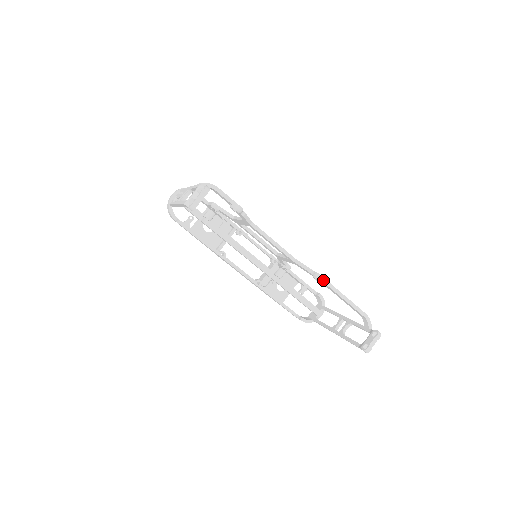
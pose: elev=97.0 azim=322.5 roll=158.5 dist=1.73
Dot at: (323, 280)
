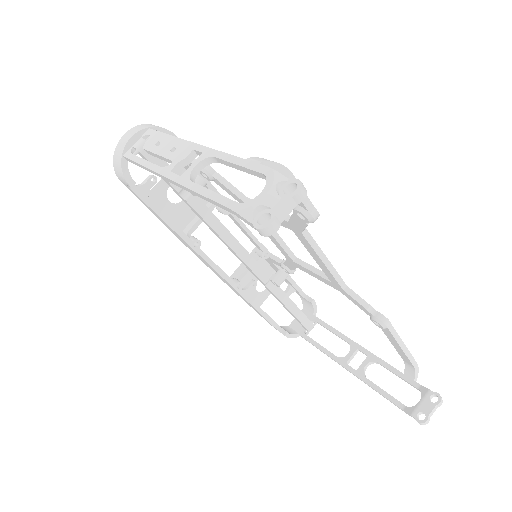
Dot at: (389, 326)
